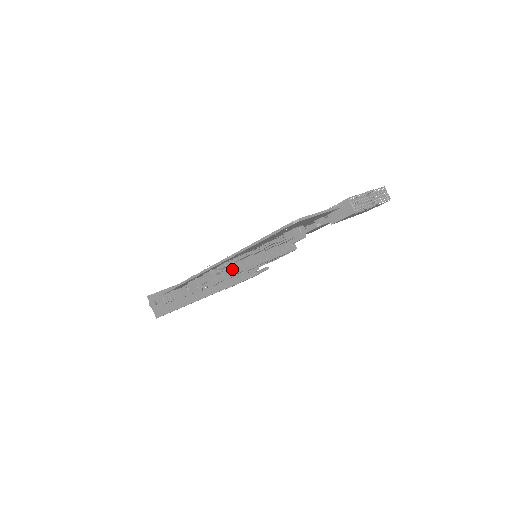
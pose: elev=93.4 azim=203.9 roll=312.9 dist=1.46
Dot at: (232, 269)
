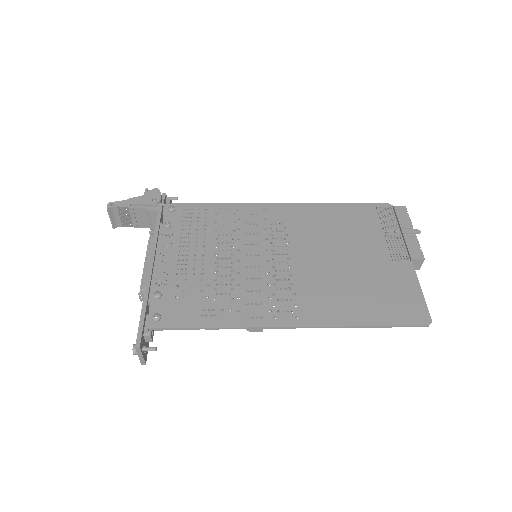
Dot at: occluded
